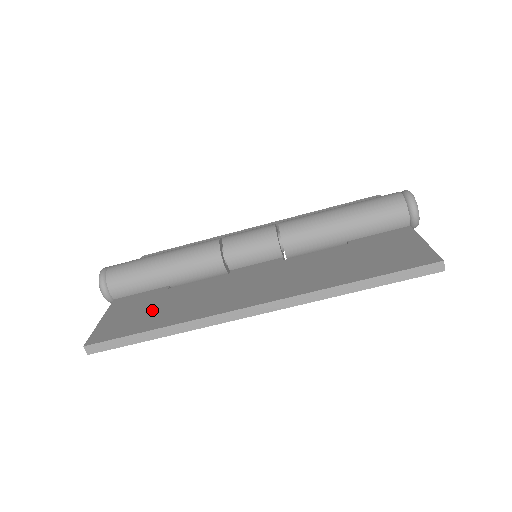
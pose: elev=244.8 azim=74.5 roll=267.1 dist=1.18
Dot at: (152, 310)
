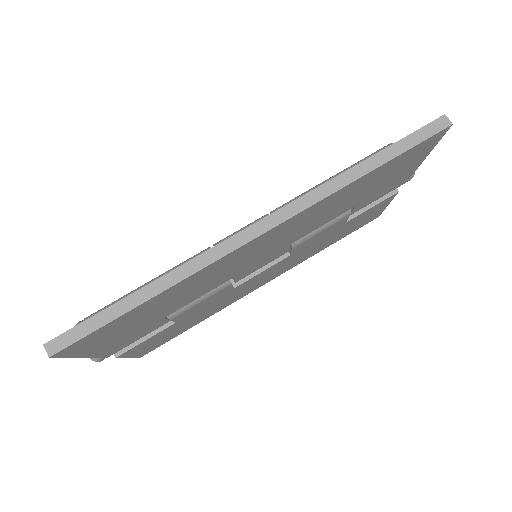
Dot at: occluded
